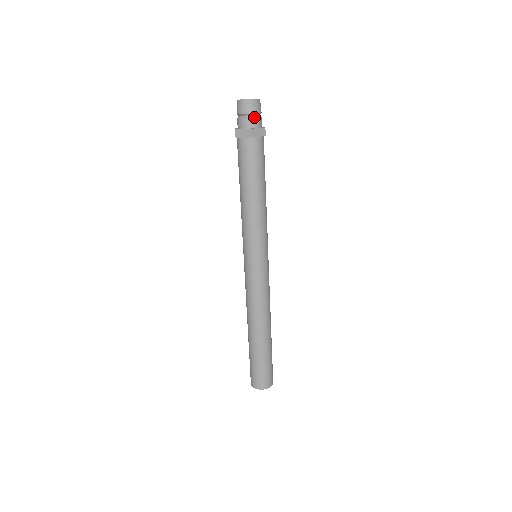
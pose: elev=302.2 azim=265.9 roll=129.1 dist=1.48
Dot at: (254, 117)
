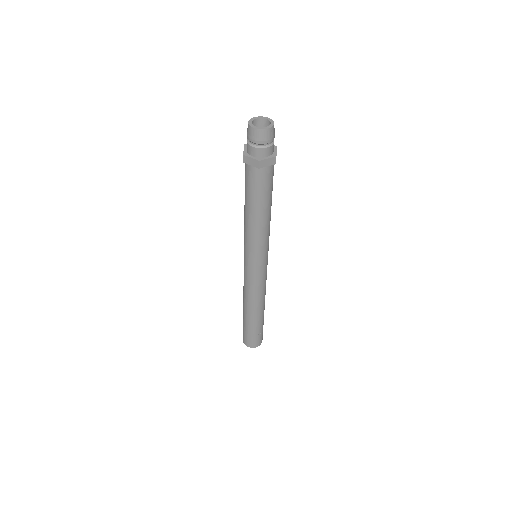
Dot at: (265, 147)
